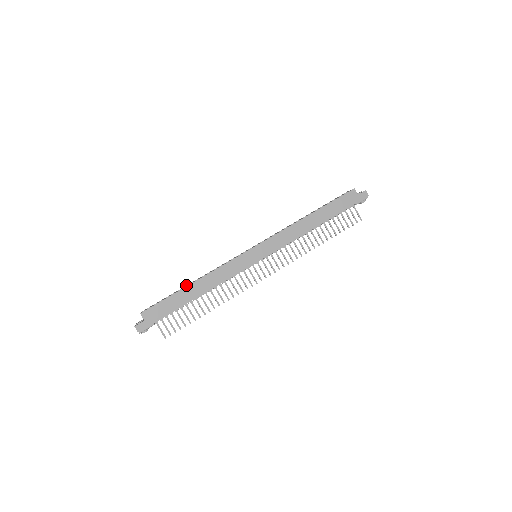
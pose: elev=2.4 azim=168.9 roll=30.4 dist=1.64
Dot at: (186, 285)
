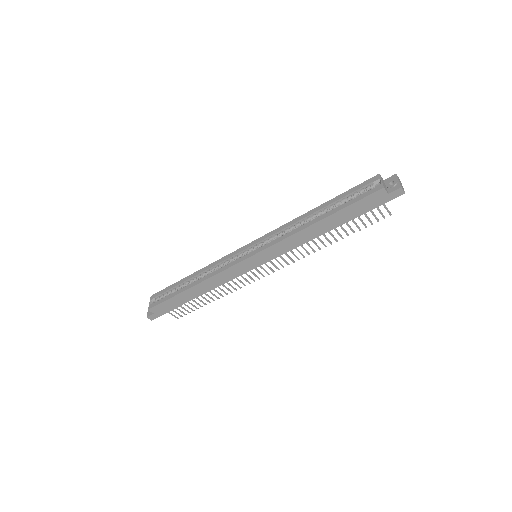
Dot at: (187, 277)
